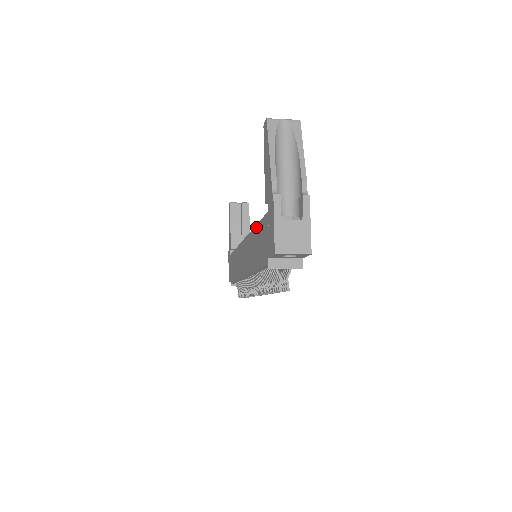
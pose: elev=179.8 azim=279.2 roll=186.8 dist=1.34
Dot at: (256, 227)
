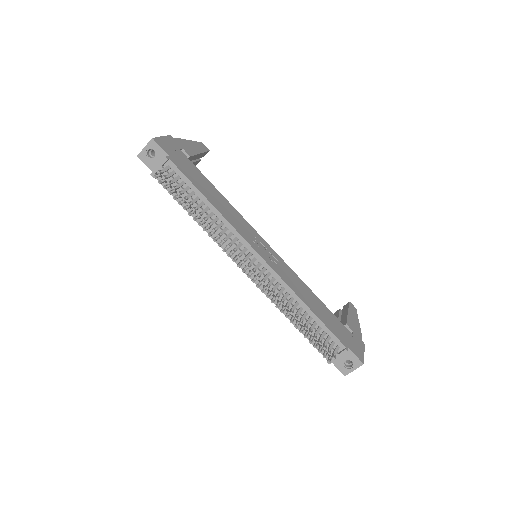
Dot at: occluded
